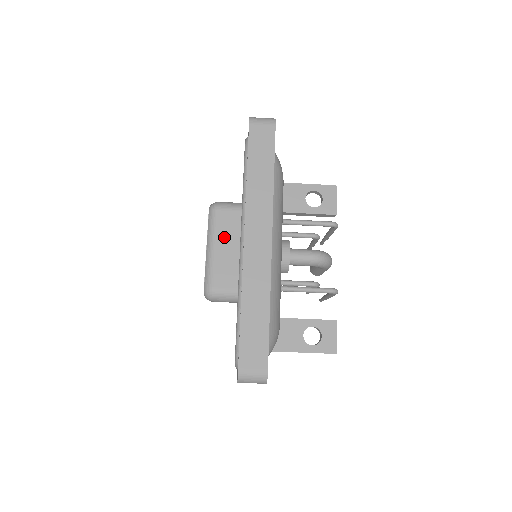
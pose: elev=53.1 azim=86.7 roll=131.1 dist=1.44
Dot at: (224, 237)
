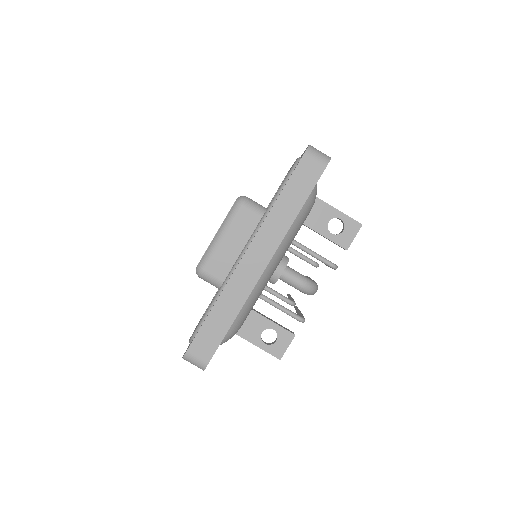
Dot at: (235, 232)
